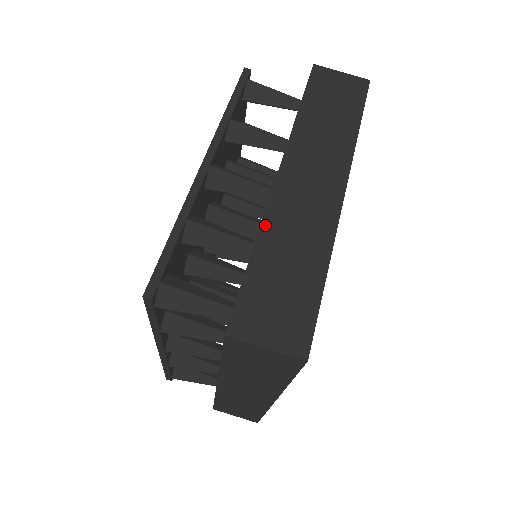
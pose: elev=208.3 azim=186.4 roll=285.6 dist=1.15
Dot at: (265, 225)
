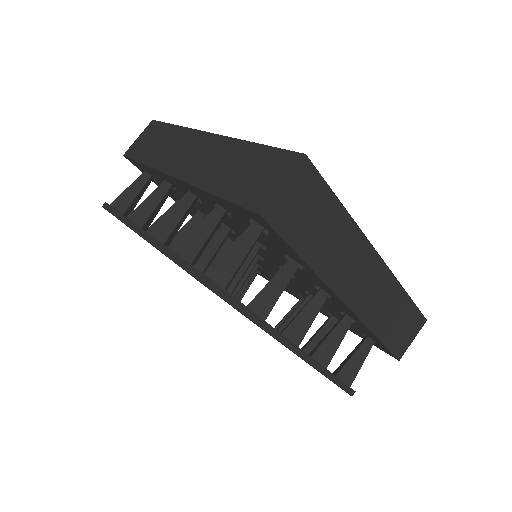
Dot at: (201, 185)
